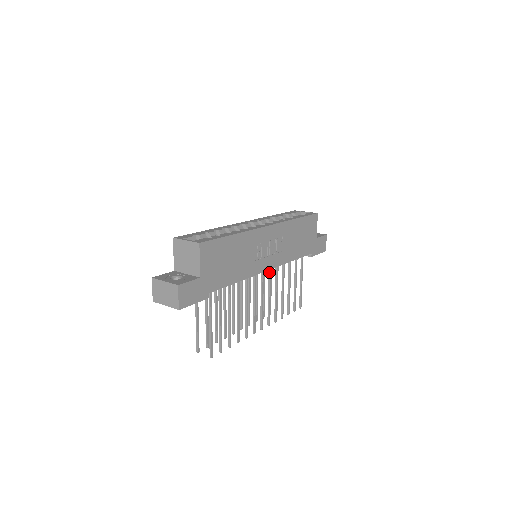
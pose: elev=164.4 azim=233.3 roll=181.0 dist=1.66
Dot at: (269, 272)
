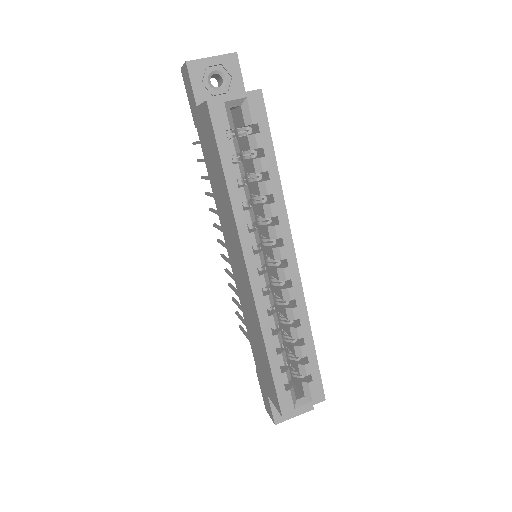
Dot at: occluded
